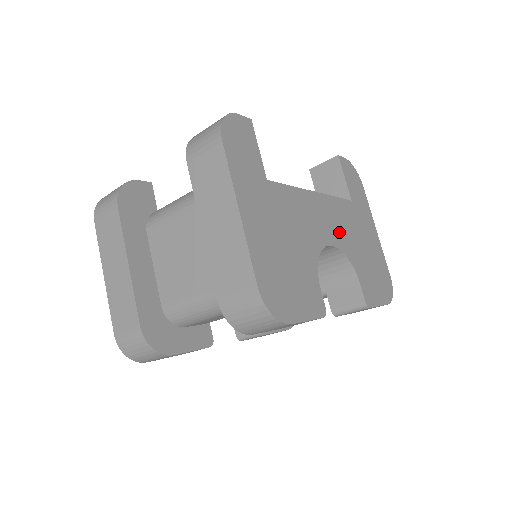
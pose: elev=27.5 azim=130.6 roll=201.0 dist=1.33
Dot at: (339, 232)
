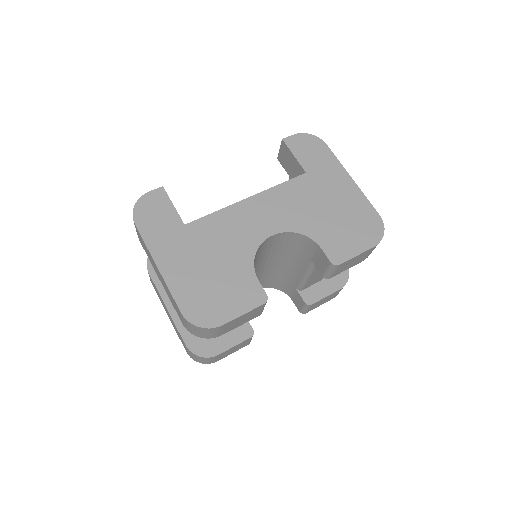
Dot at: (285, 216)
